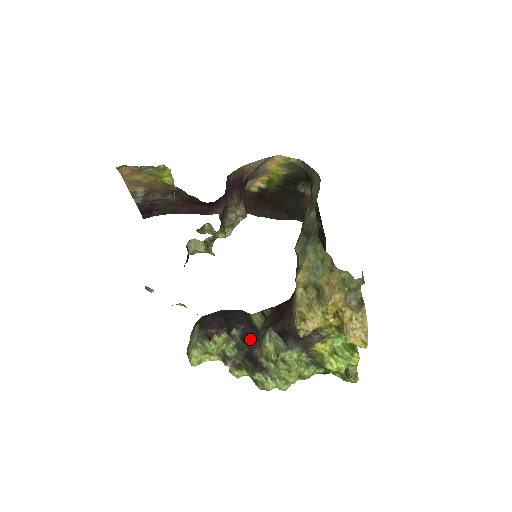
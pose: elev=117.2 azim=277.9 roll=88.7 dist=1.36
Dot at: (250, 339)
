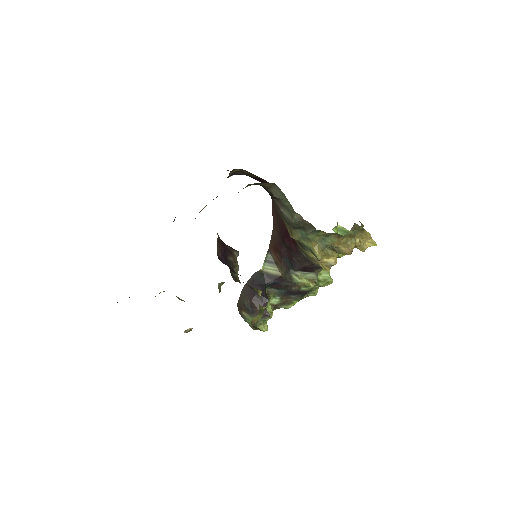
Dot at: (282, 285)
